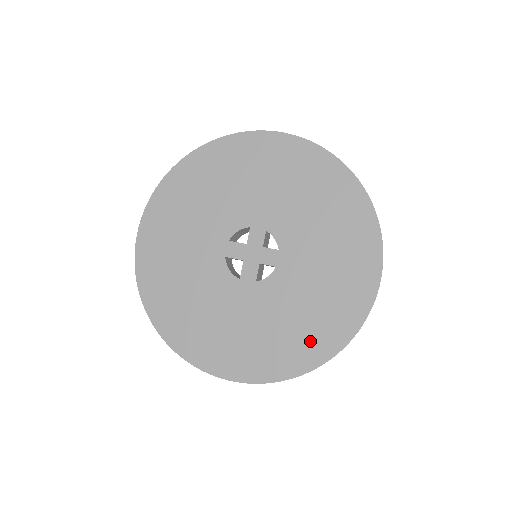
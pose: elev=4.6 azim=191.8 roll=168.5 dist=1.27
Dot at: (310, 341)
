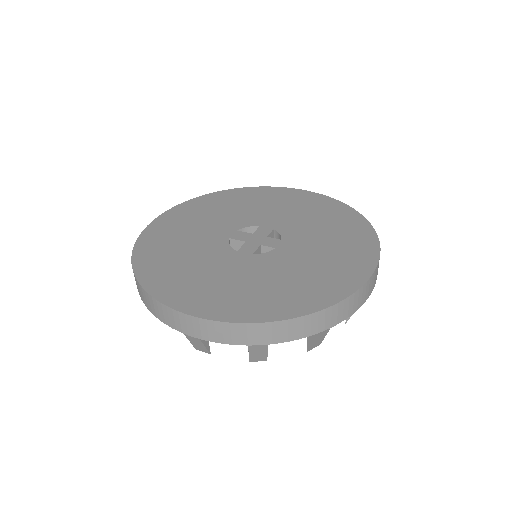
Dot at: (296, 297)
